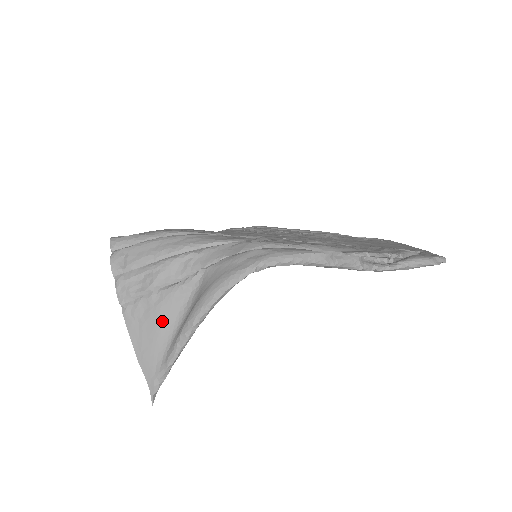
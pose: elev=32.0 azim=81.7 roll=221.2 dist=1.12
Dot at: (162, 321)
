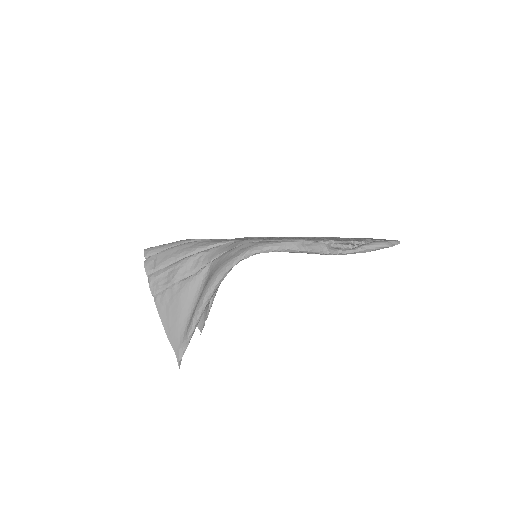
Dot at: (182, 304)
